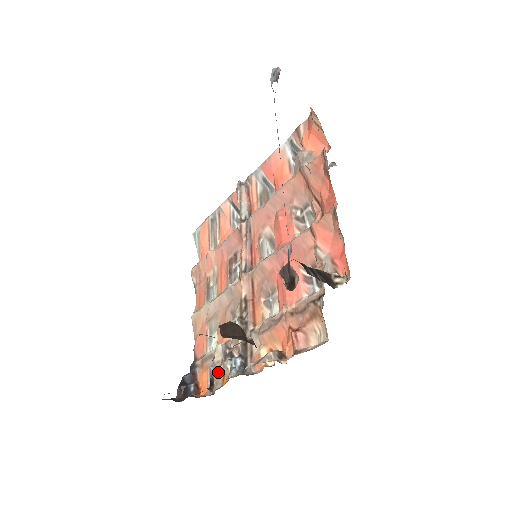
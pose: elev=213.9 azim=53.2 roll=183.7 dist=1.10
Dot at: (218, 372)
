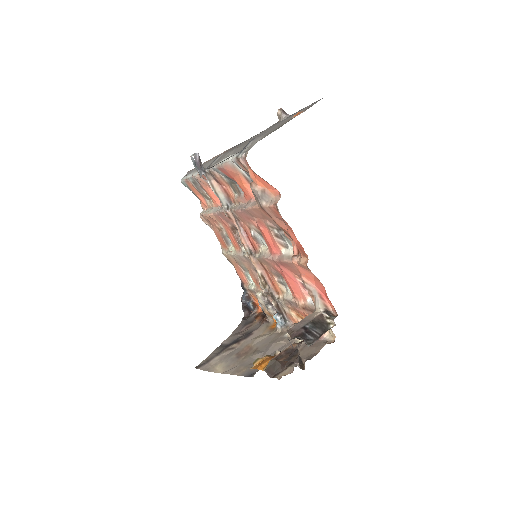
Dot at: (266, 313)
